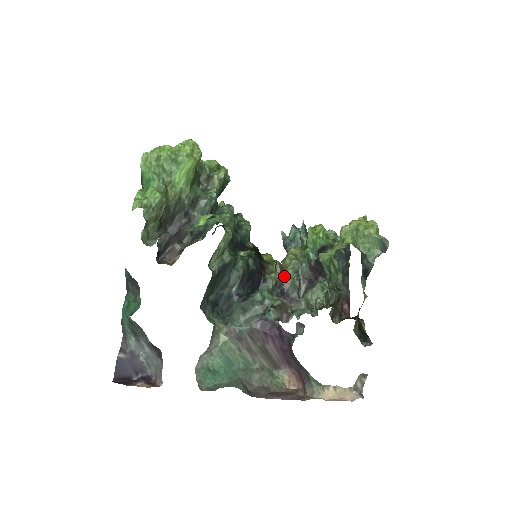
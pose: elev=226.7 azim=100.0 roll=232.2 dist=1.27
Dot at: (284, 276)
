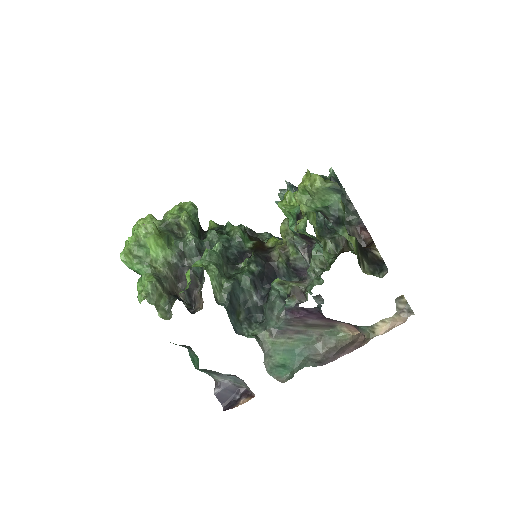
Dot at: (288, 255)
